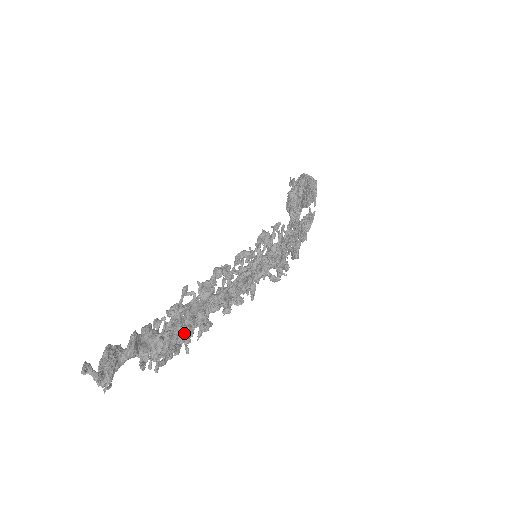
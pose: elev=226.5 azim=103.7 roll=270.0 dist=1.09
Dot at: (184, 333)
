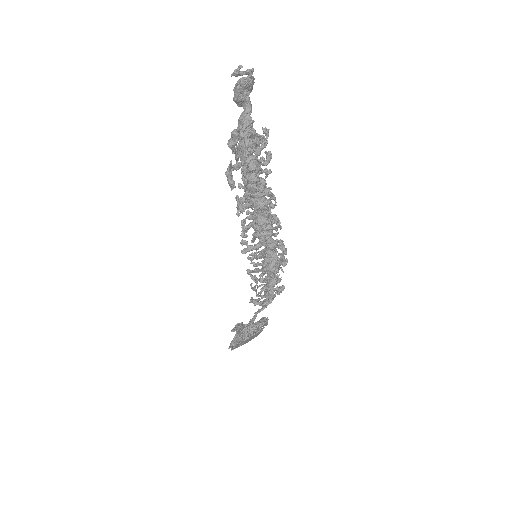
Dot at: occluded
